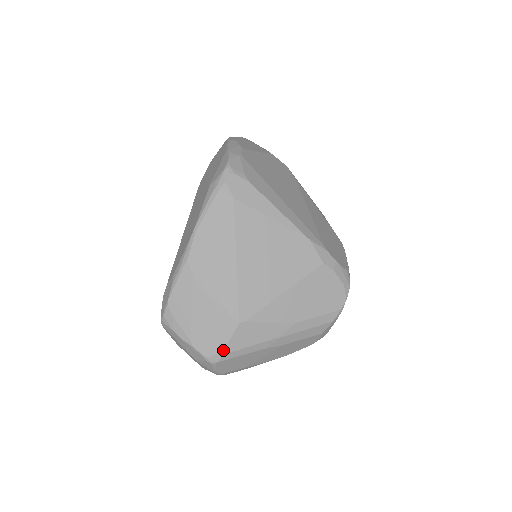
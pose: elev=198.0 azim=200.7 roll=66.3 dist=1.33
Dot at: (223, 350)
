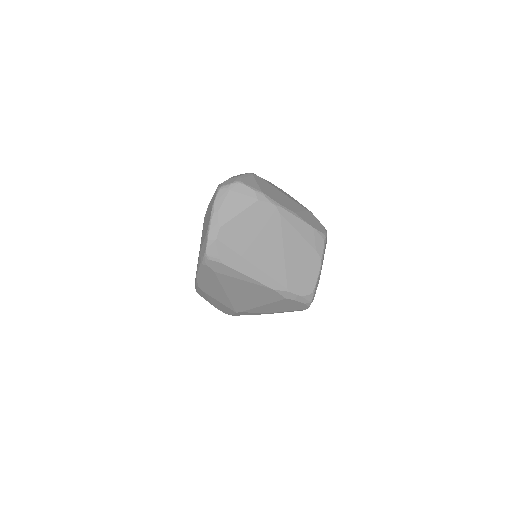
Dot at: (232, 315)
